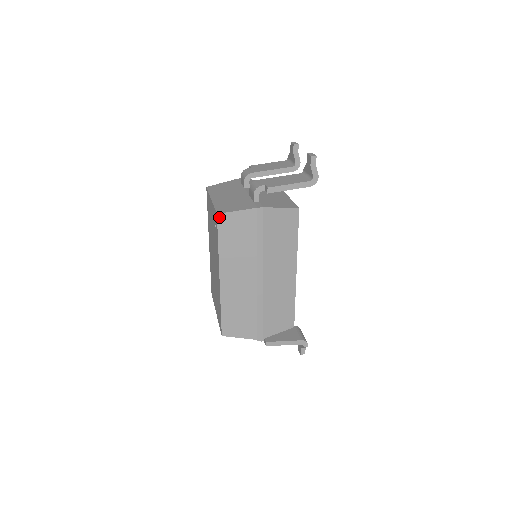
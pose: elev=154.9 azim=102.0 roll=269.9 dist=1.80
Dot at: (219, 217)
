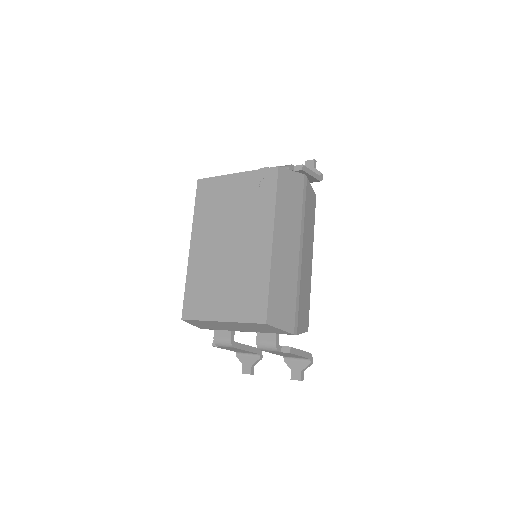
Dot at: (279, 170)
